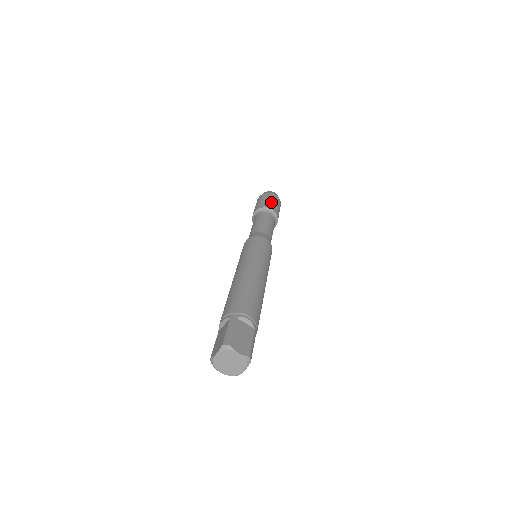
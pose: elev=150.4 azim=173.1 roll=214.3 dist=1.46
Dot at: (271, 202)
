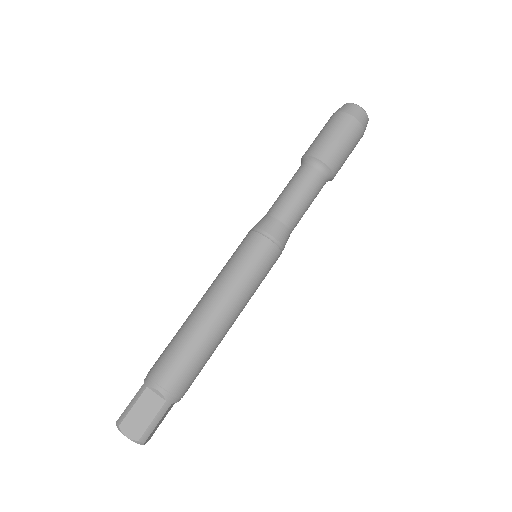
Dot at: (328, 140)
